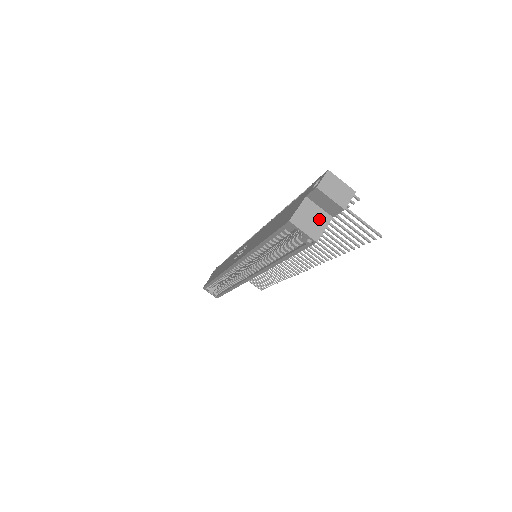
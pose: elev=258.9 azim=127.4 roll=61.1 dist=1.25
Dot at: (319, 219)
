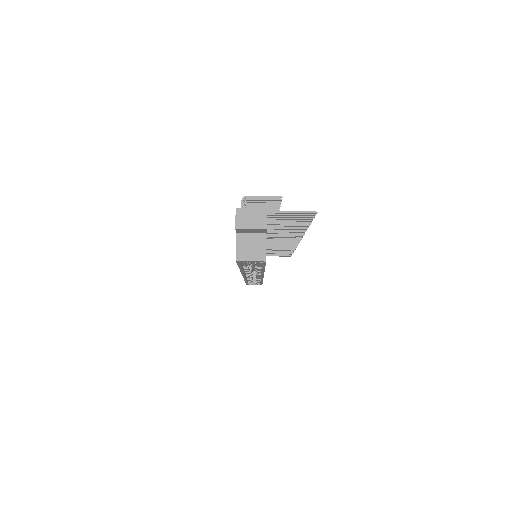
Dot at: (257, 243)
